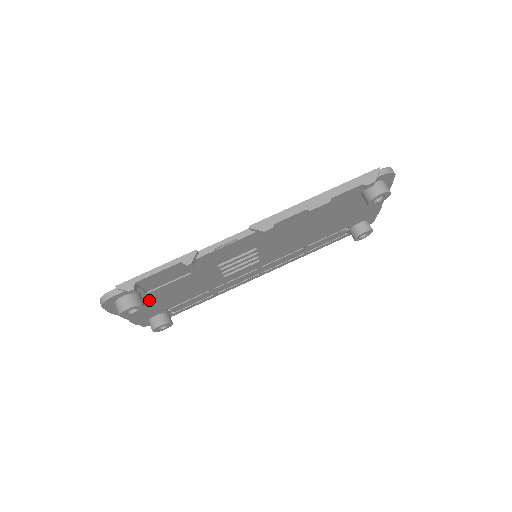
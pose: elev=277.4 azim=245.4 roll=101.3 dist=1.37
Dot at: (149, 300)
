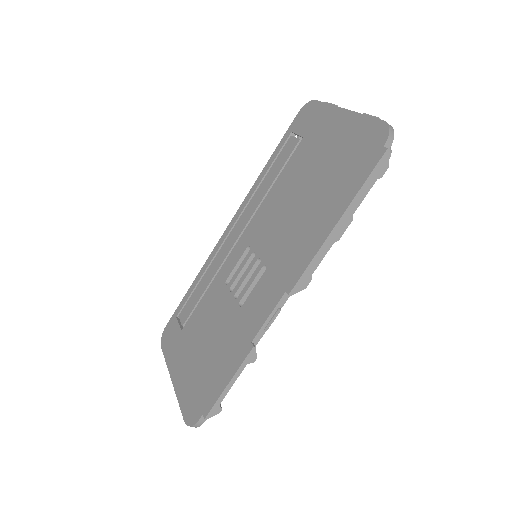
Dot at: occluded
